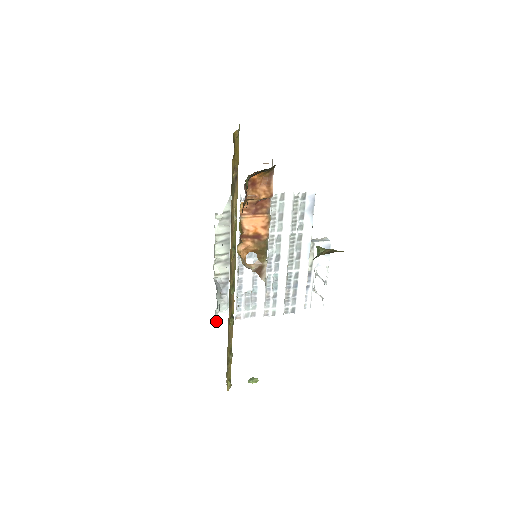
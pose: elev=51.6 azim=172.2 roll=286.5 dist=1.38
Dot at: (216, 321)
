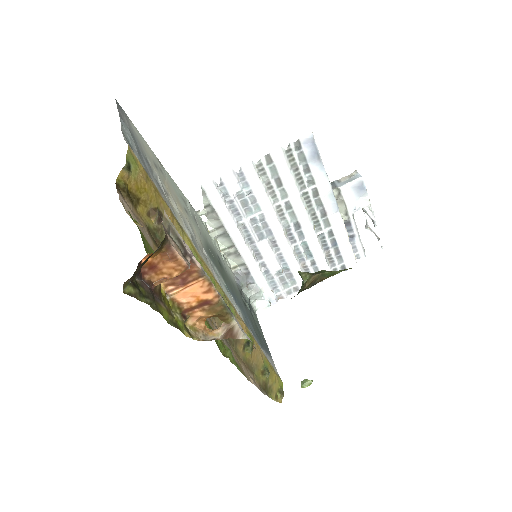
Dot at: (257, 309)
